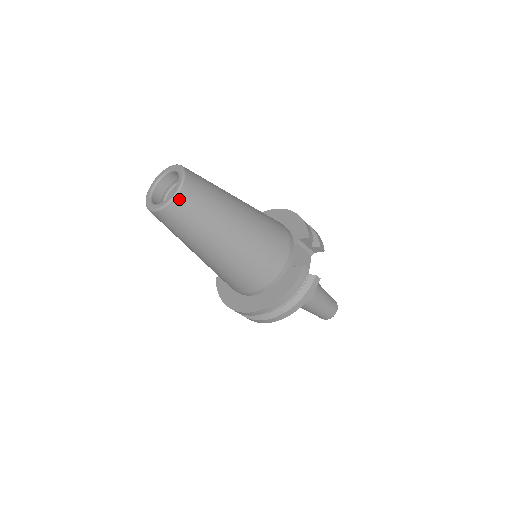
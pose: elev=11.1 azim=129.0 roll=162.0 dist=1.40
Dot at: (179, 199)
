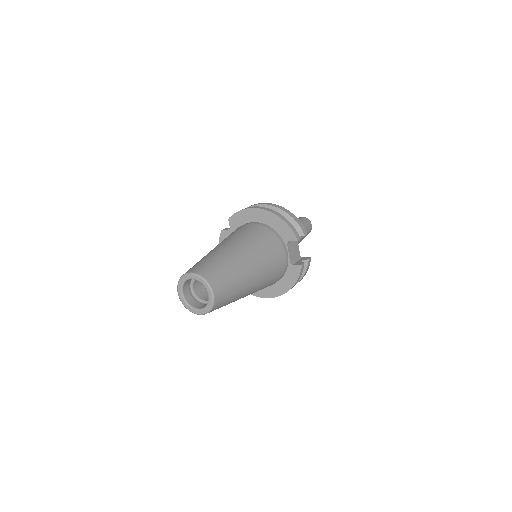
Dot at: (215, 306)
